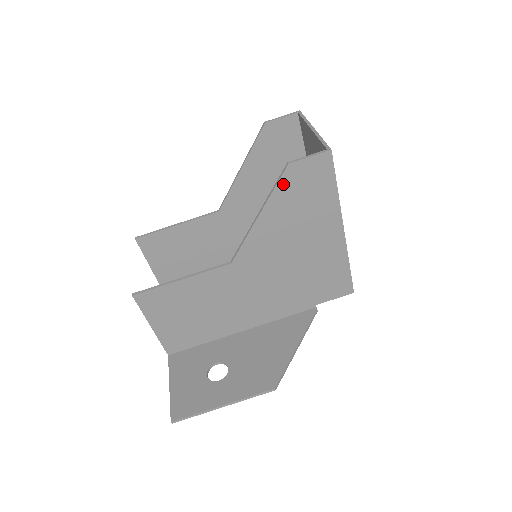
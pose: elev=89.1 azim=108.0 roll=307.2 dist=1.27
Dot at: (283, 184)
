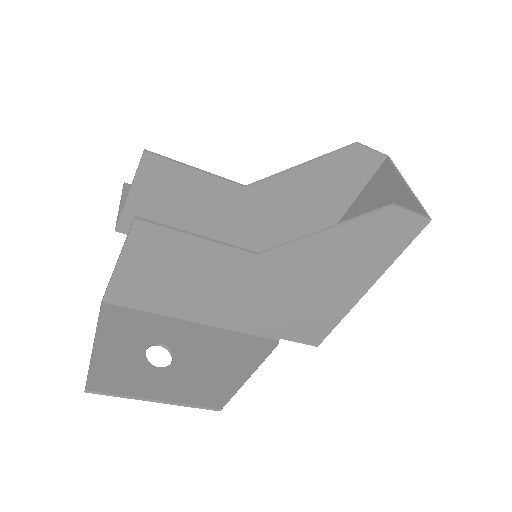
Dot at: (372, 218)
